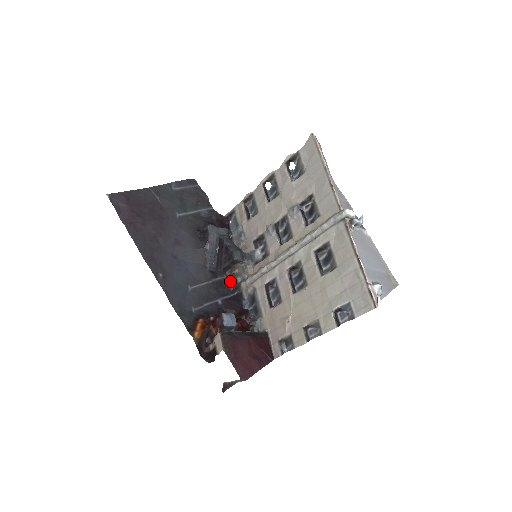
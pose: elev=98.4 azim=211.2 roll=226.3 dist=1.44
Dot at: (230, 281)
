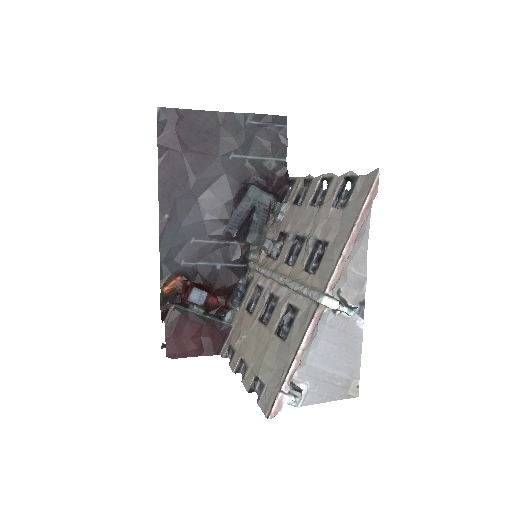
Dot at: (244, 252)
